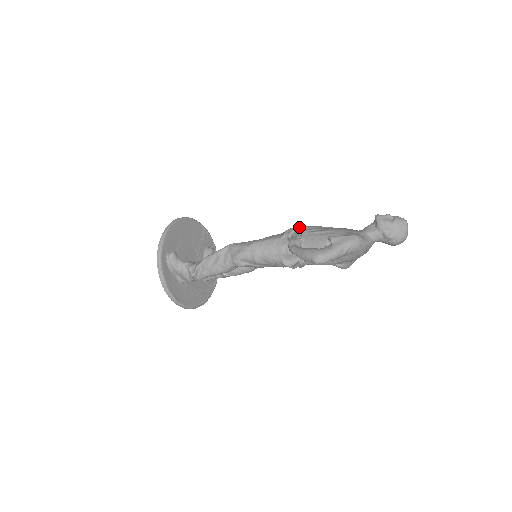
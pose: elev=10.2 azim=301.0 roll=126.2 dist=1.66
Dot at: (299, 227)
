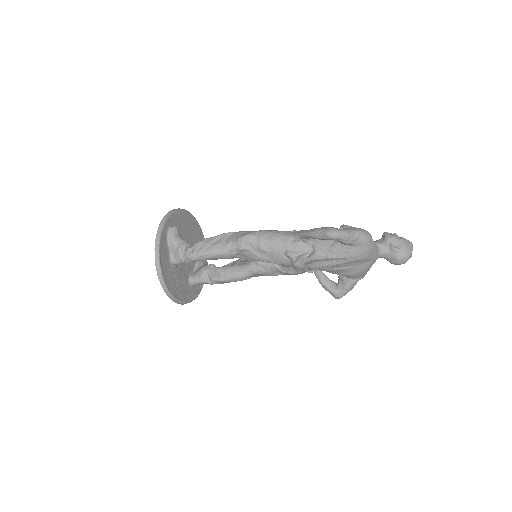
Dot at: occluded
